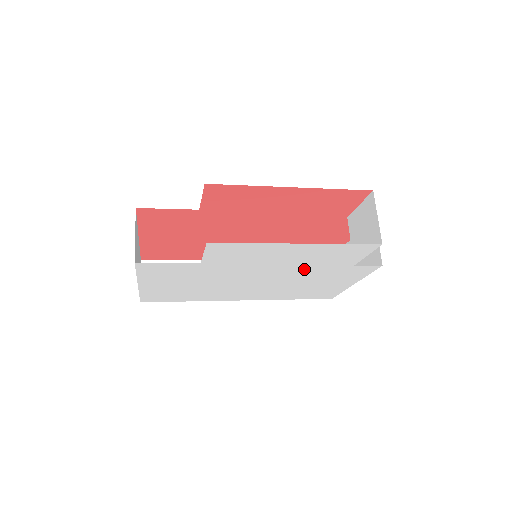
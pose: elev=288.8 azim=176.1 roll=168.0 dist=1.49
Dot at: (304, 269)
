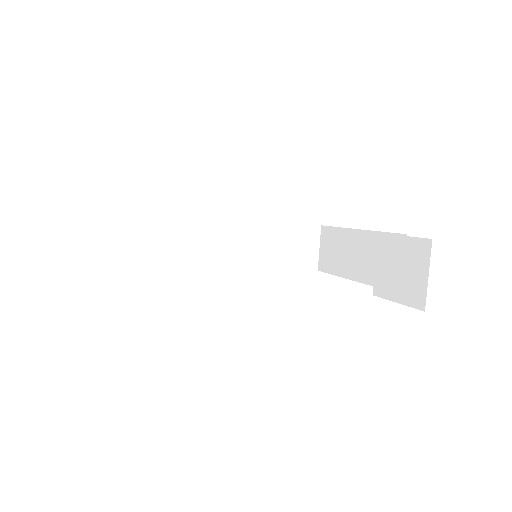
Dot at: occluded
